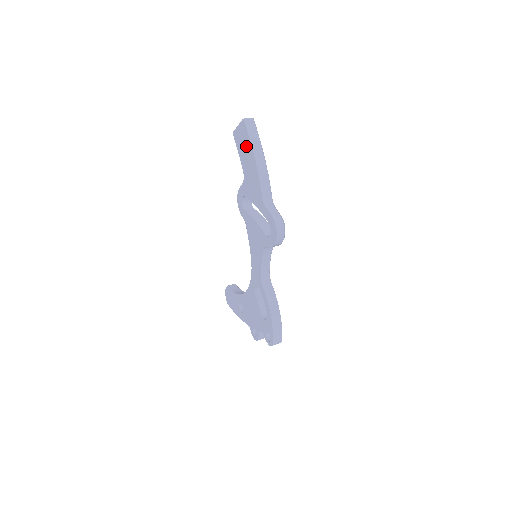
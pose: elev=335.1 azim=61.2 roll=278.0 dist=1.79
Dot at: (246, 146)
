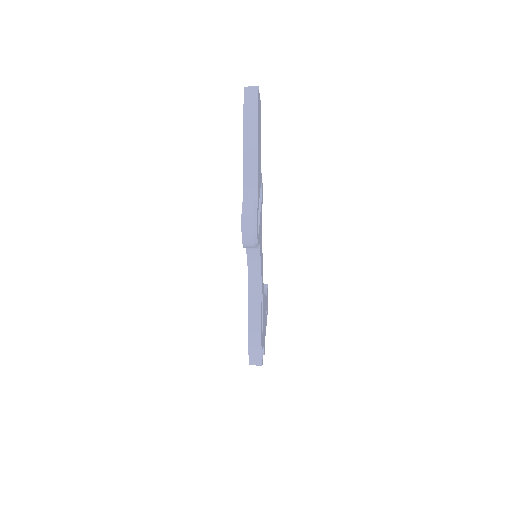
Dot at: occluded
